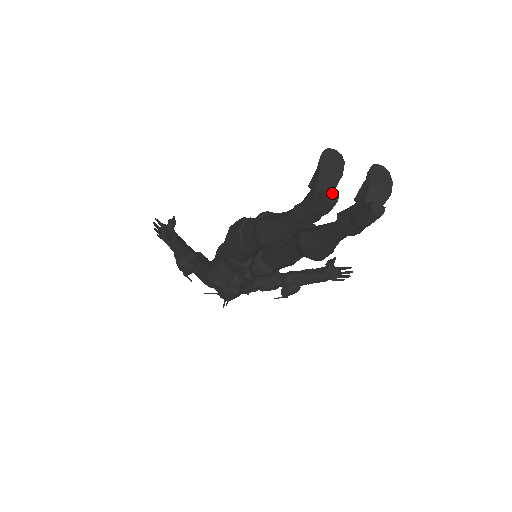
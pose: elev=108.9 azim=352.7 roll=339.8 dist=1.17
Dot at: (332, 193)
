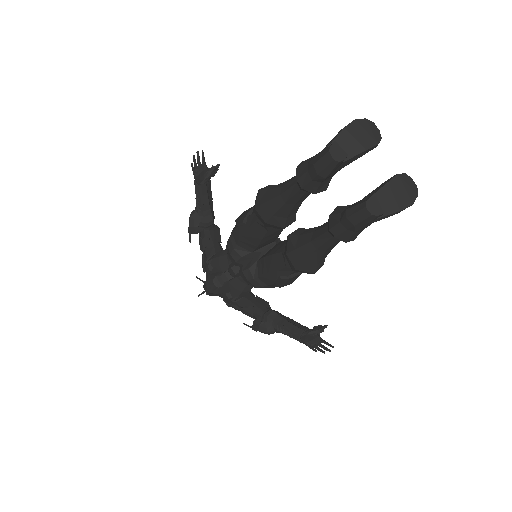
Dot at: (340, 151)
